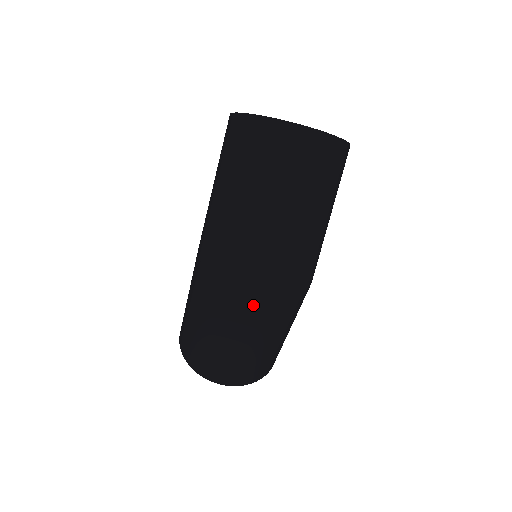
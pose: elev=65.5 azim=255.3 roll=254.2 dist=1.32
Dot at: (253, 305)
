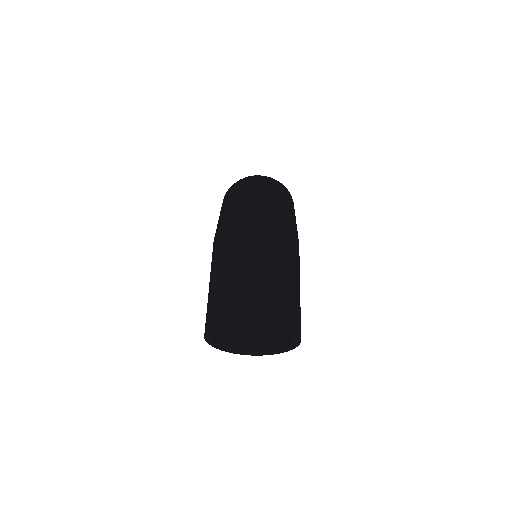
Dot at: (258, 224)
